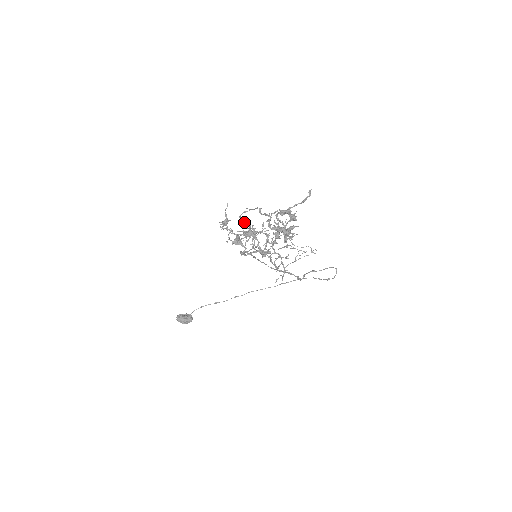
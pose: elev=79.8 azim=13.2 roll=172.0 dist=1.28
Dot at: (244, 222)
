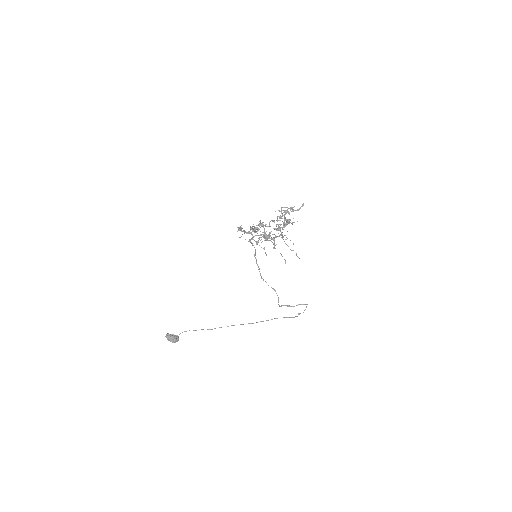
Dot at: (253, 230)
